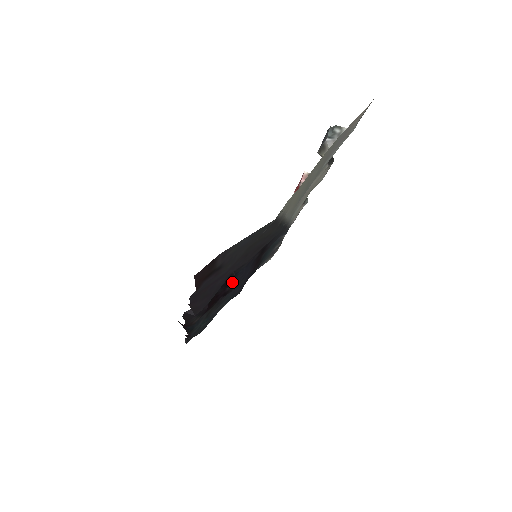
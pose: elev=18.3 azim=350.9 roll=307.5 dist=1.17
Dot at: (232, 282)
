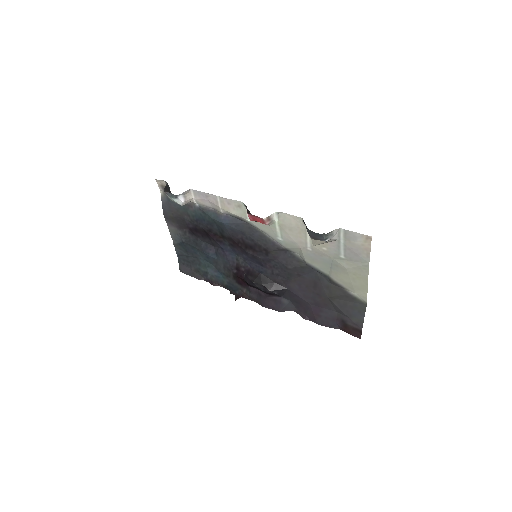
Dot at: (251, 271)
